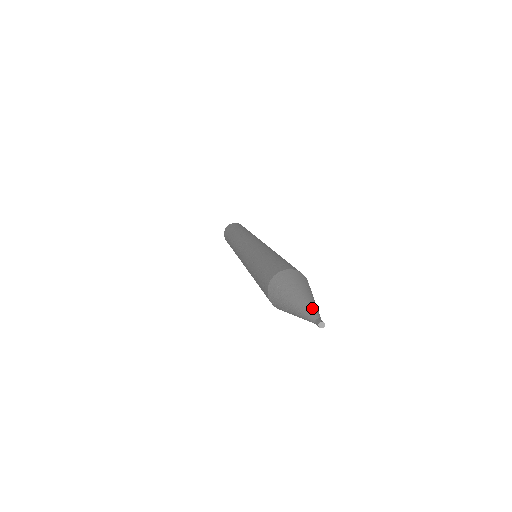
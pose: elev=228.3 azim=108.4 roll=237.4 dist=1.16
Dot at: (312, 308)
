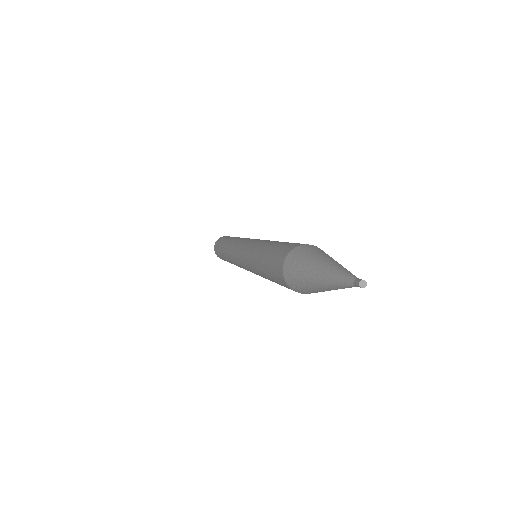
Dot at: (345, 271)
